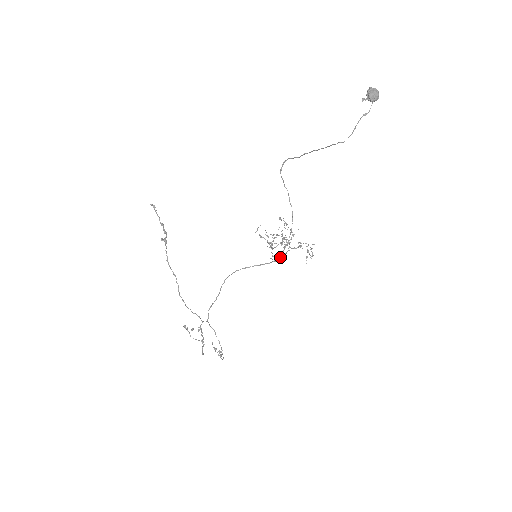
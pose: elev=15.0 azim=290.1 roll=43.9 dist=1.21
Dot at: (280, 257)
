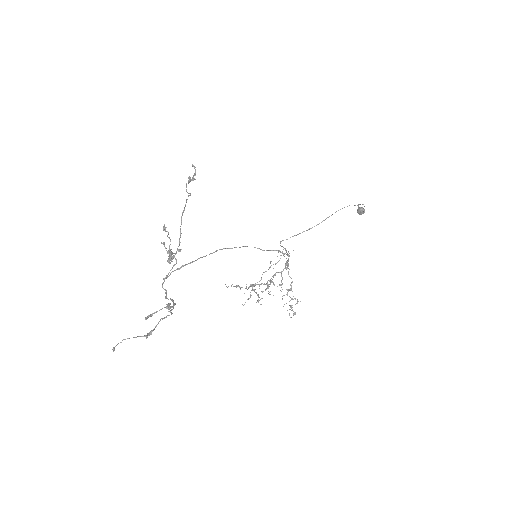
Dot at: occluded
